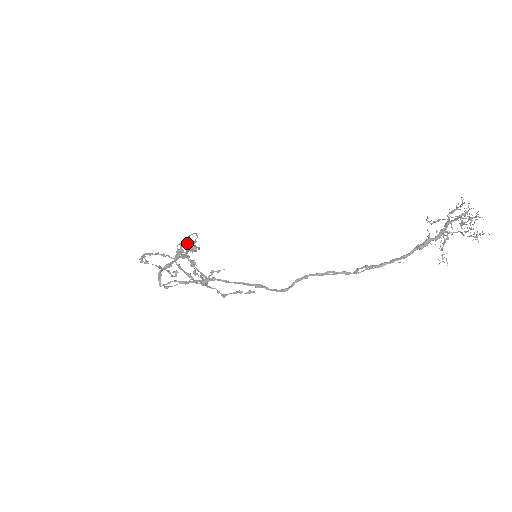
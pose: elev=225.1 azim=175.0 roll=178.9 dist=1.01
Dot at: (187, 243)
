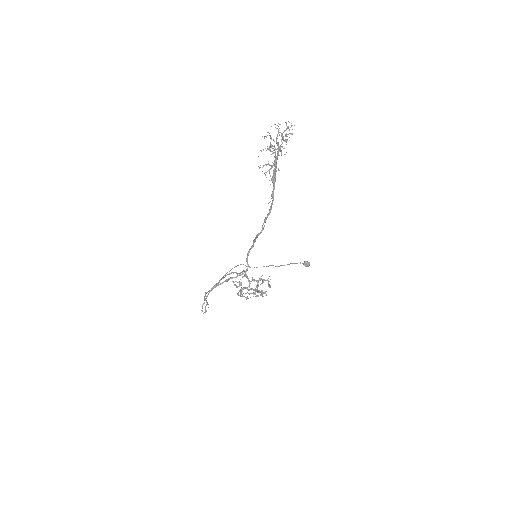
Dot at: (223, 277)
